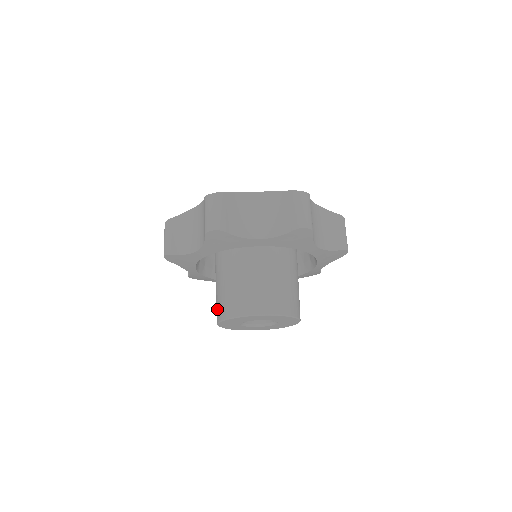
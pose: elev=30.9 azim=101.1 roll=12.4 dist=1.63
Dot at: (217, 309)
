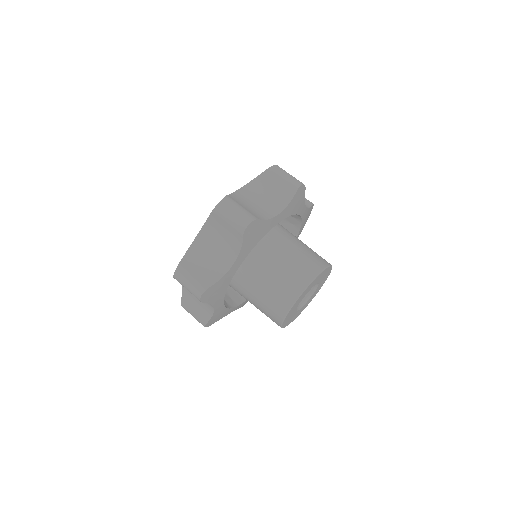
Dot at: occluded
